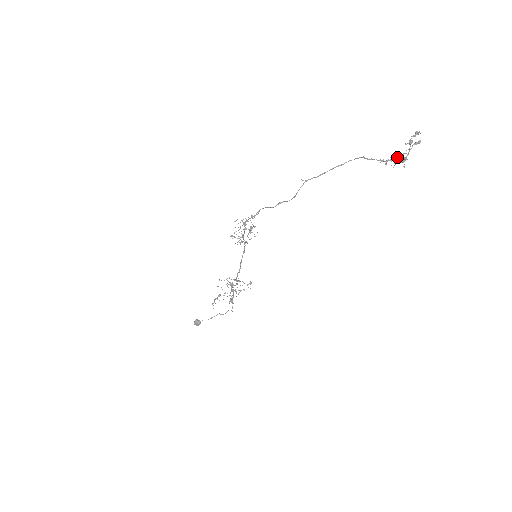
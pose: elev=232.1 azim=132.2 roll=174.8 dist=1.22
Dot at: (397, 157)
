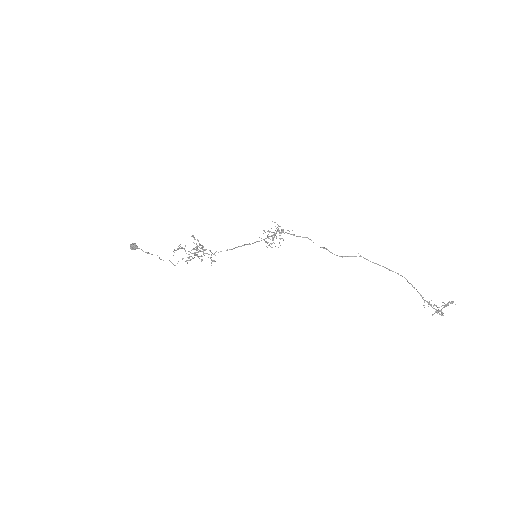
Dot at: (431, 304)
